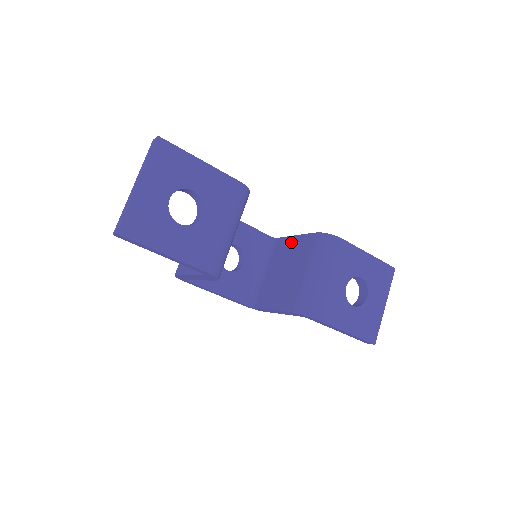
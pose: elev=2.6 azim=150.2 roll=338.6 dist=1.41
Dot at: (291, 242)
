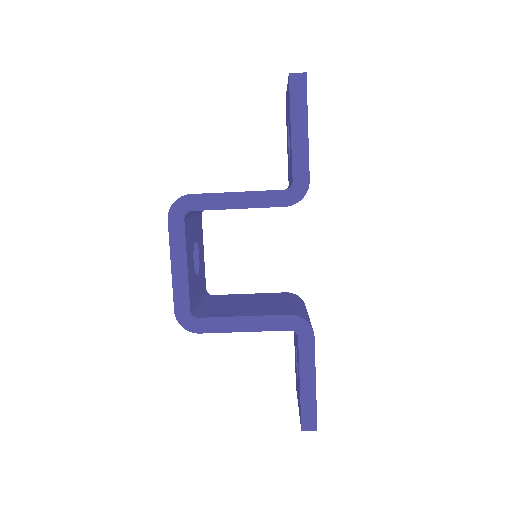
Dot at: (245, 295)
